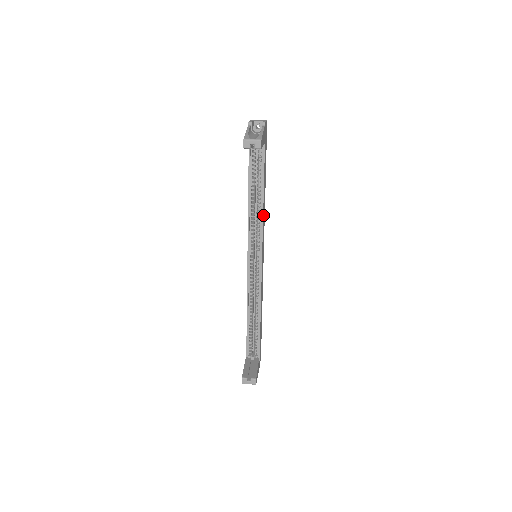
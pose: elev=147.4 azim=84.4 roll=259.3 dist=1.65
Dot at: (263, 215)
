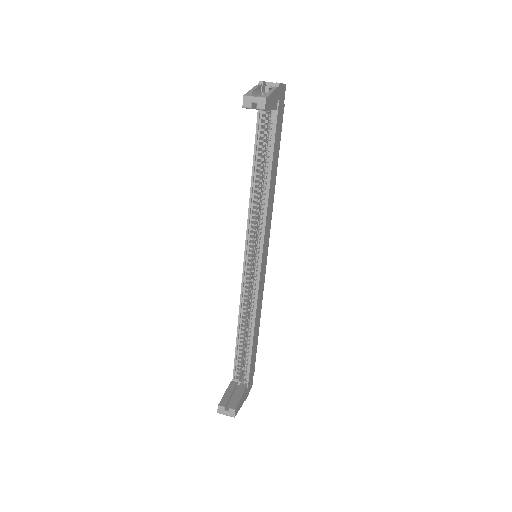
Dot at: (268, 204)
